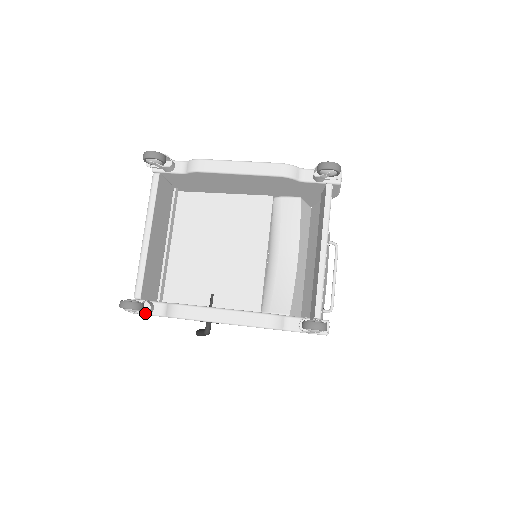
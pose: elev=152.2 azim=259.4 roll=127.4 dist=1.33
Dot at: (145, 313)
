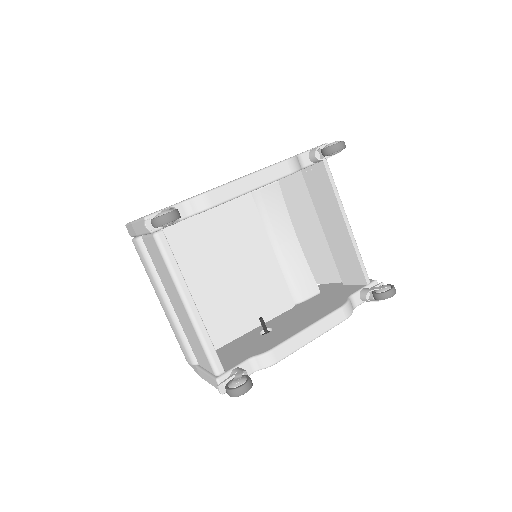
Dot at: occluded
